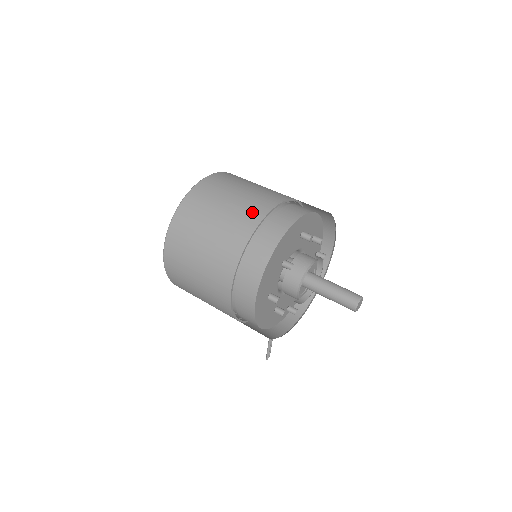
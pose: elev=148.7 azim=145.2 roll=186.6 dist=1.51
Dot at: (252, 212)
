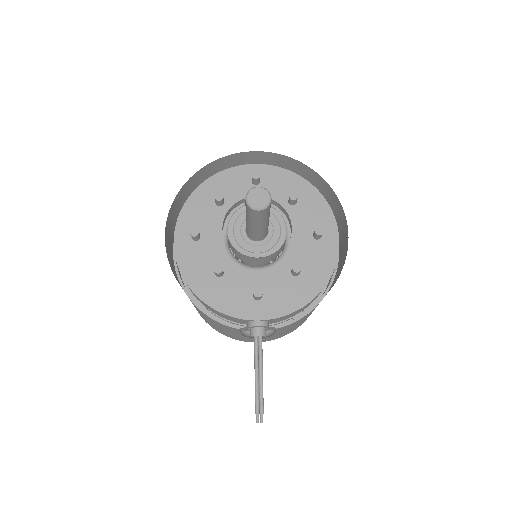
Dot at: occluded
